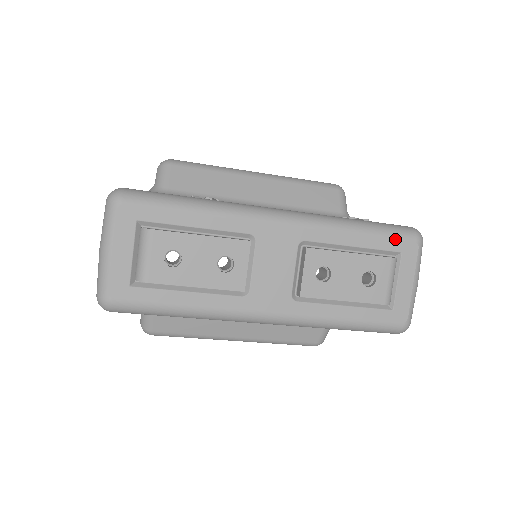
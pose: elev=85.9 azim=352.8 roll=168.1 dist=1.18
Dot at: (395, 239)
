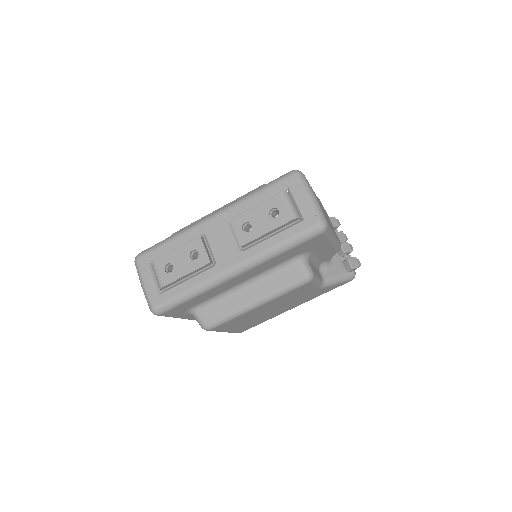
Dot at: (279, 183)
